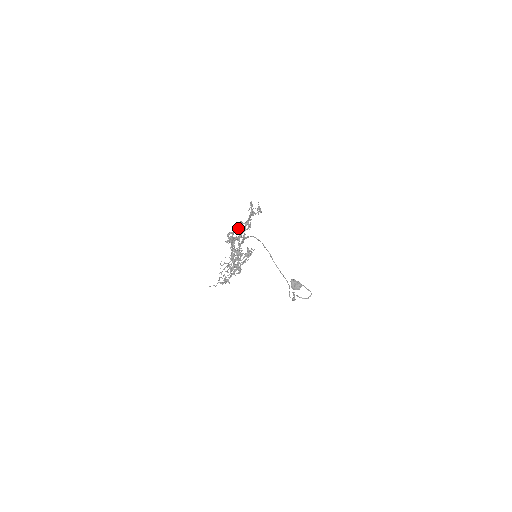
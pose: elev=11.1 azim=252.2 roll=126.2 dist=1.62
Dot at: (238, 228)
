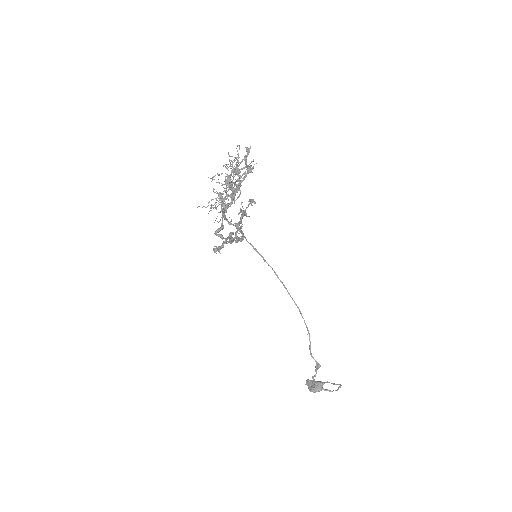
Dot at: occluded
